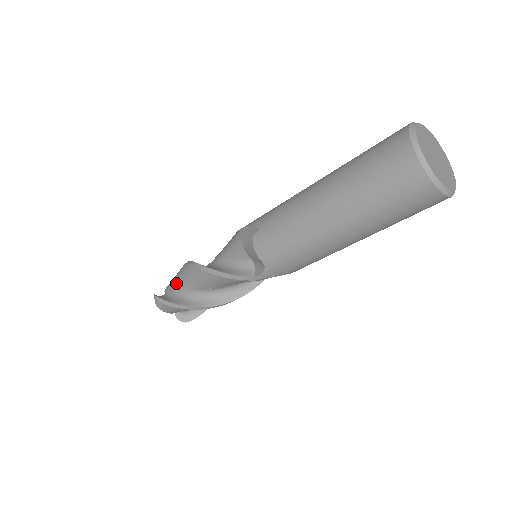
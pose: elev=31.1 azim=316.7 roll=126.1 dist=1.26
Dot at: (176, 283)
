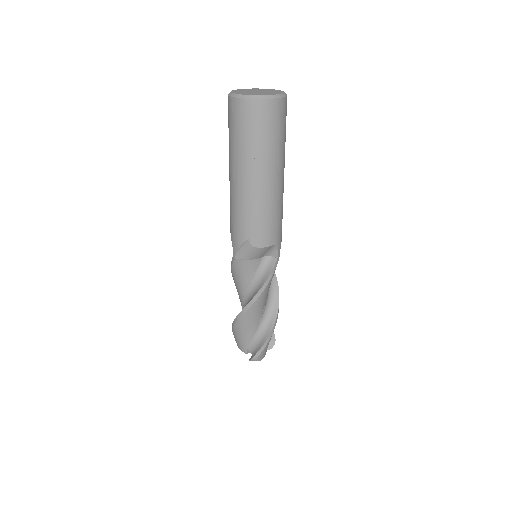
Dot at: occluded
